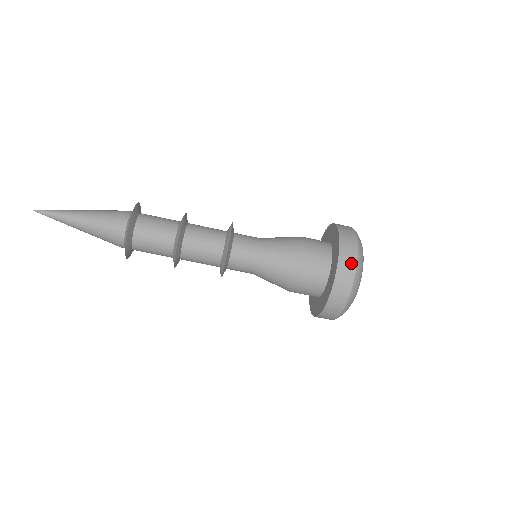
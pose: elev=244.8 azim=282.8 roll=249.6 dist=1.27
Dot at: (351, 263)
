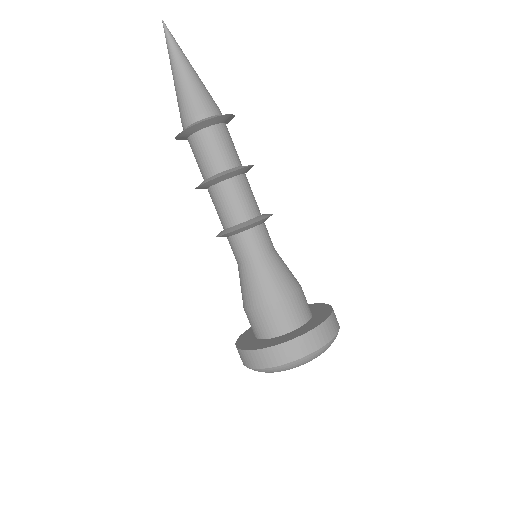
Dot at: (337, 324)
